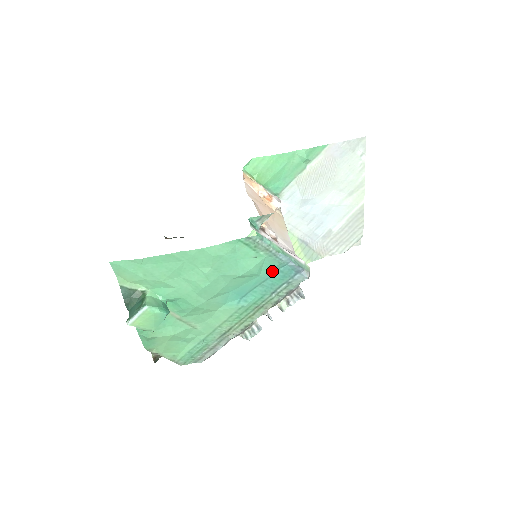
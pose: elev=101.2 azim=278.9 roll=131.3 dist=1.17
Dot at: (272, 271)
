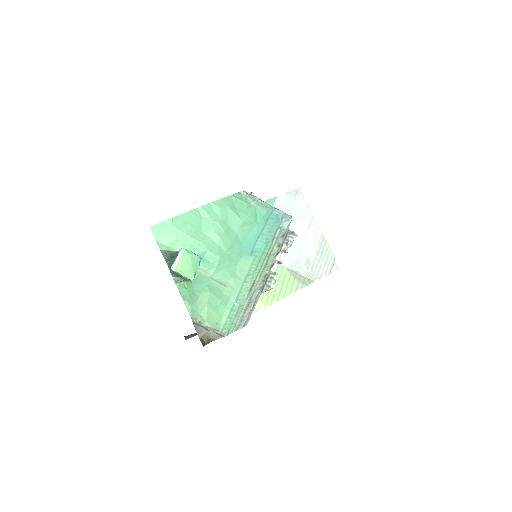
Dot at: (265, 220)
